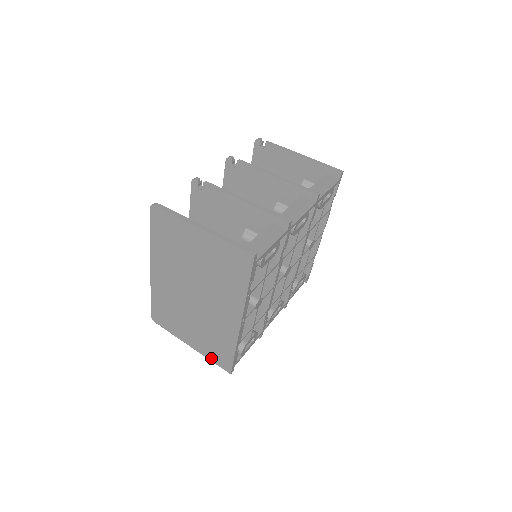
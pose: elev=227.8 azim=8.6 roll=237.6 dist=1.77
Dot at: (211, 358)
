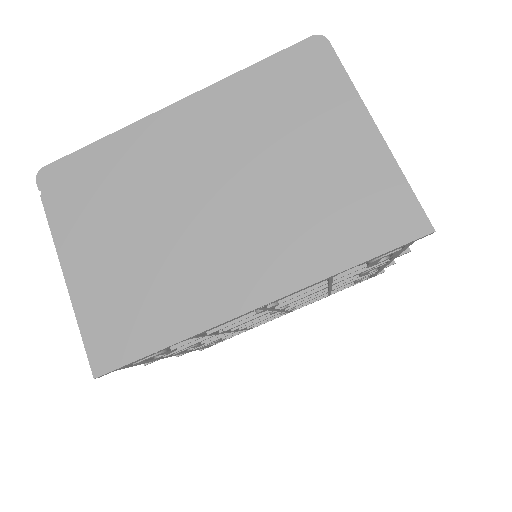
Dot at: (87, 322)
